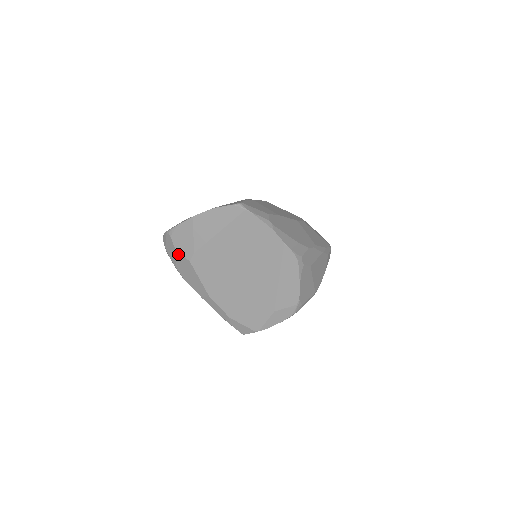
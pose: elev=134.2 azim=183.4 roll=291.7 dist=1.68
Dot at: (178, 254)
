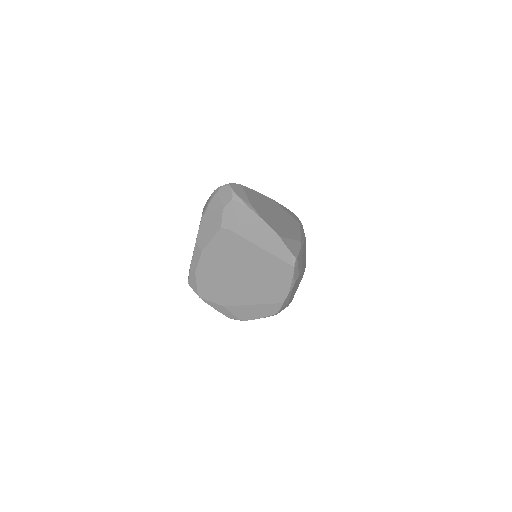
Dot at: (221, 212)
